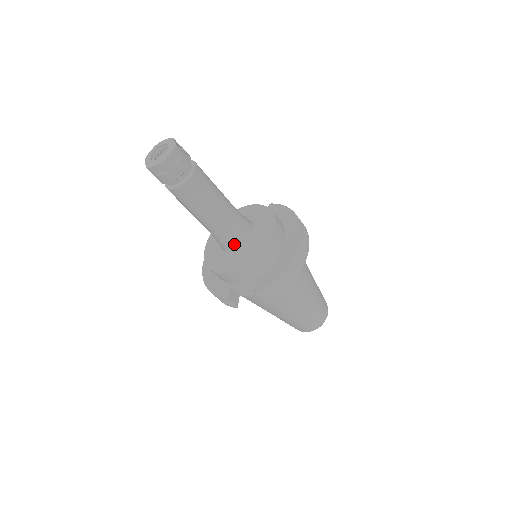
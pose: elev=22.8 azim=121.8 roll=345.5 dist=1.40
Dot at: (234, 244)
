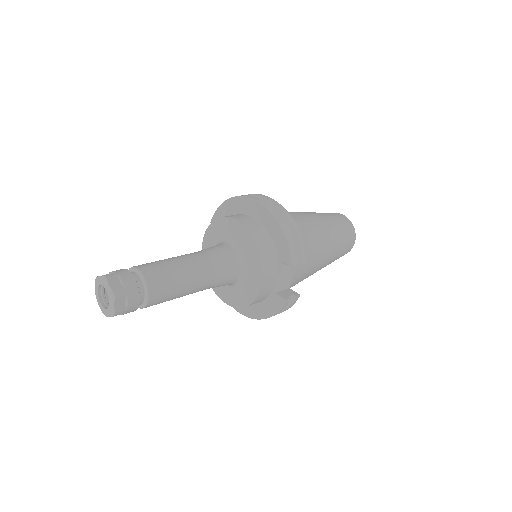
Dot at: (233, 268)
